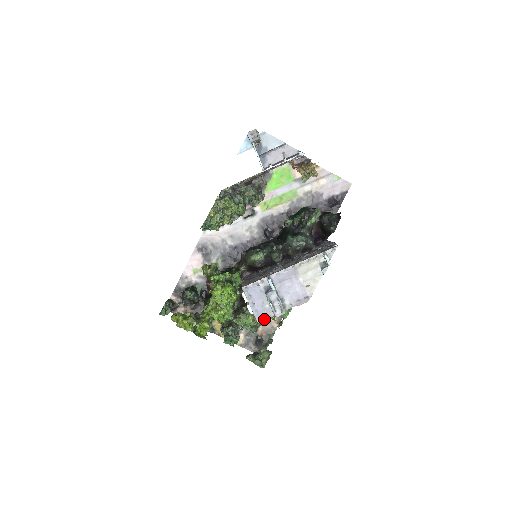
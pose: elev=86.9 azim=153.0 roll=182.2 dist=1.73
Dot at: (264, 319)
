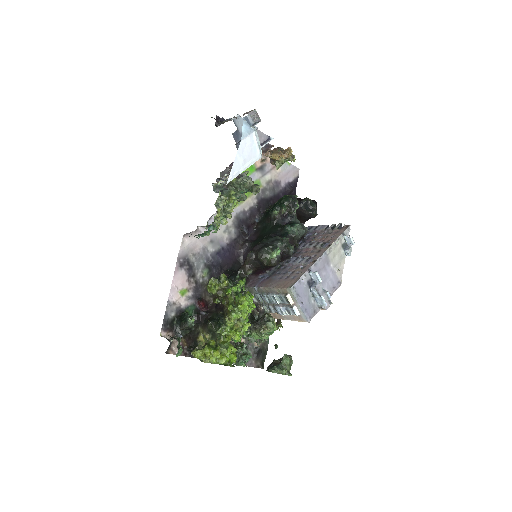
Dot at: occluded
